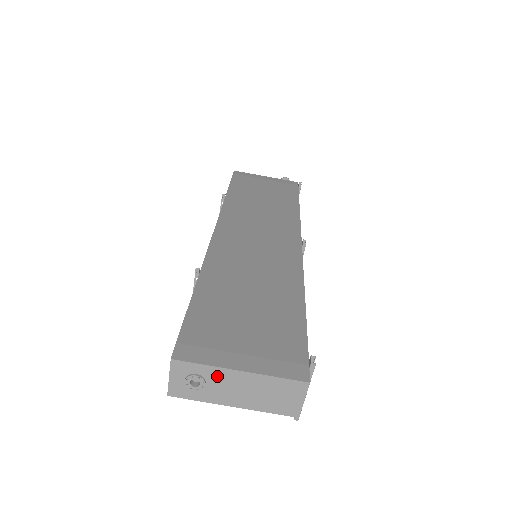
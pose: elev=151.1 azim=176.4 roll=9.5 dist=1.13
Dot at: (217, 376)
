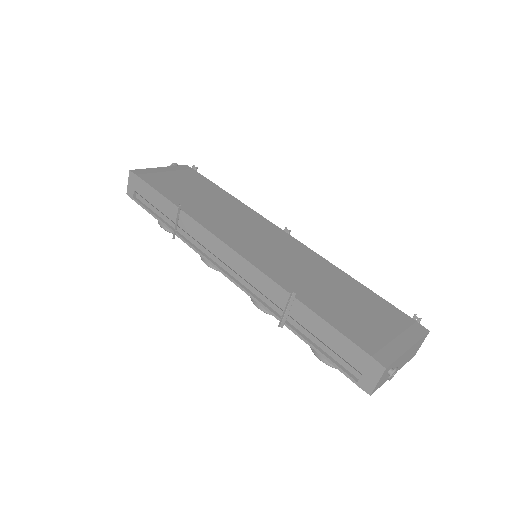
Dot at: (399, 361)
